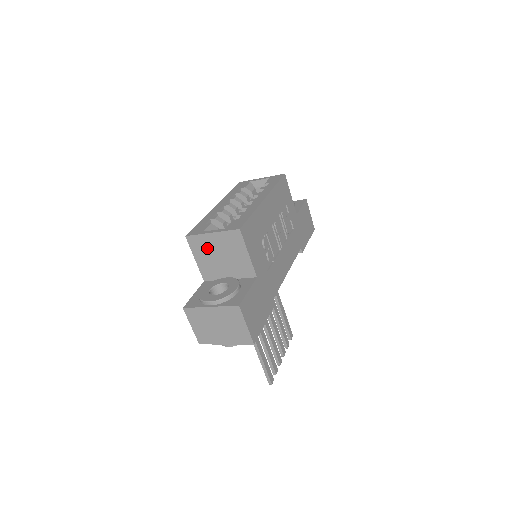
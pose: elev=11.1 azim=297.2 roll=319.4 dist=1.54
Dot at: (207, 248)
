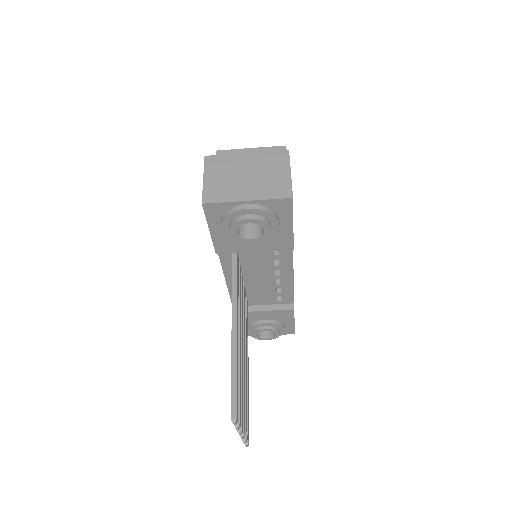
Dot at: occluded
